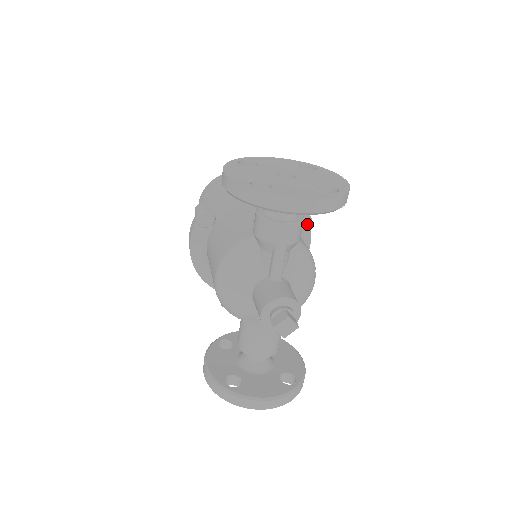
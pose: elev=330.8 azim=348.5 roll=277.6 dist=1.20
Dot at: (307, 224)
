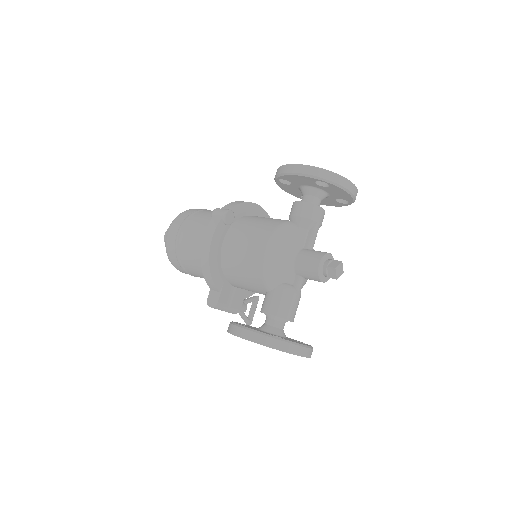
Dot at: occluded
